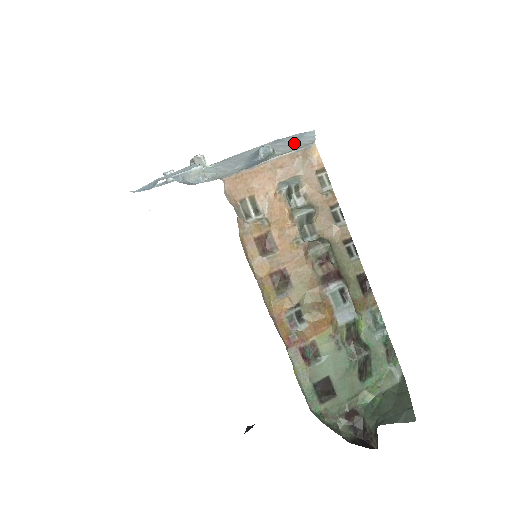
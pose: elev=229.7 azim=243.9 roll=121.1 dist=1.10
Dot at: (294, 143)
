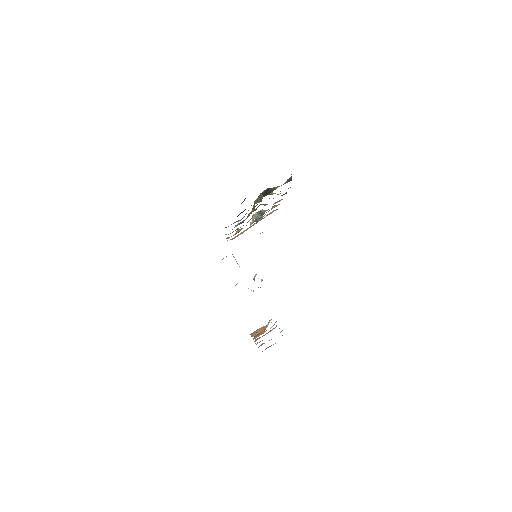
Dot at: occluded
